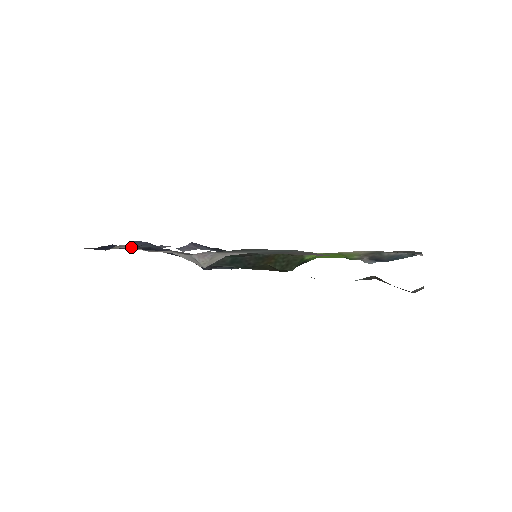
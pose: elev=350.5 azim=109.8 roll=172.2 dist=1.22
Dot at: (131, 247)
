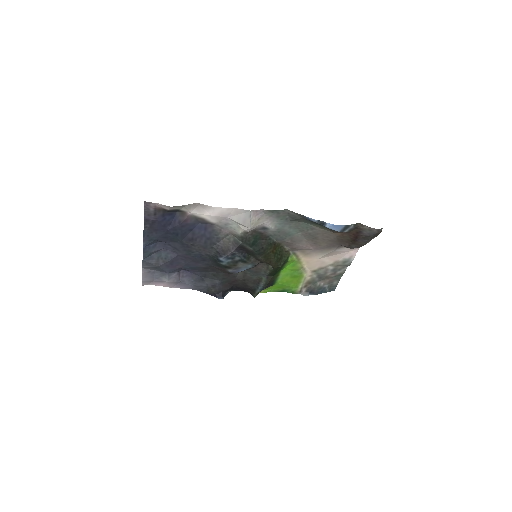
Dot at: (199, 209)
